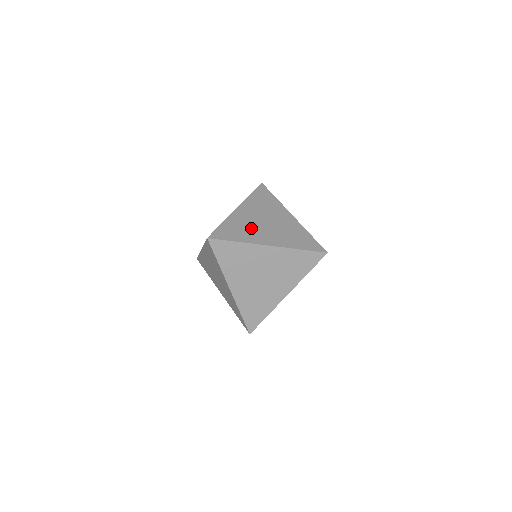
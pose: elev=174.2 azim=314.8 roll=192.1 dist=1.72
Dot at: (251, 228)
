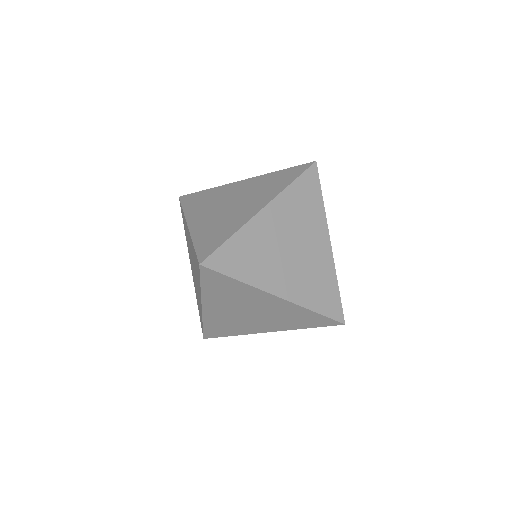
Dot at: (225, 219)
